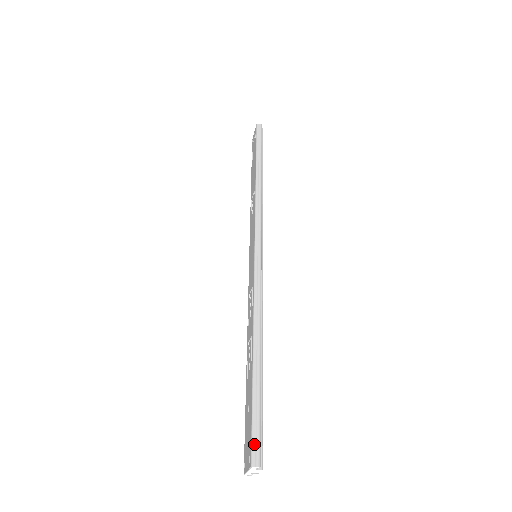
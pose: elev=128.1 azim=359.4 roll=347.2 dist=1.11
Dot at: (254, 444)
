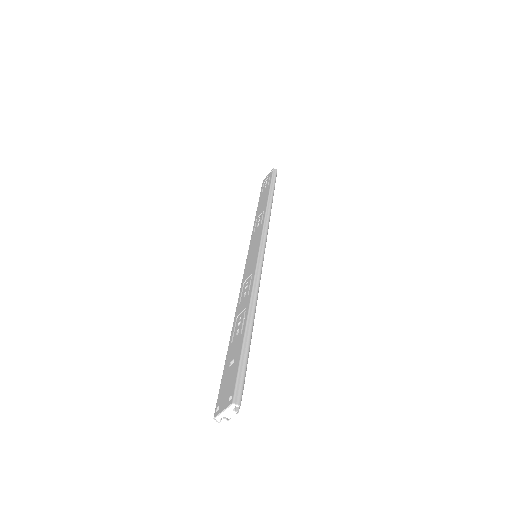
Dot at: (238, 386)
